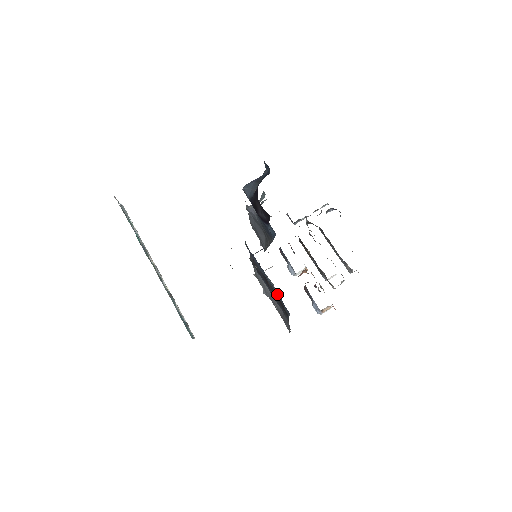
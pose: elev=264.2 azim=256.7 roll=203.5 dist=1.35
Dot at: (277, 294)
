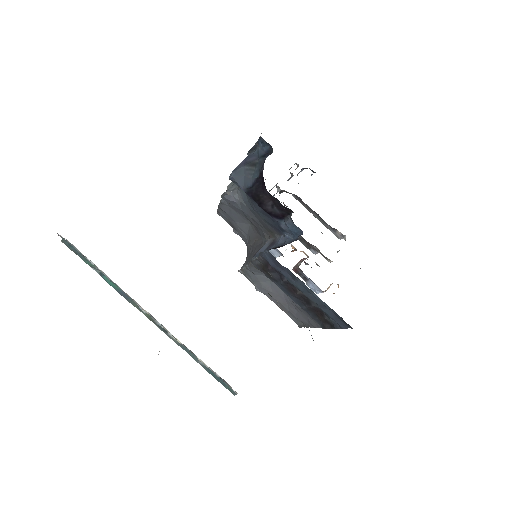
Dot at: (332, 310)
